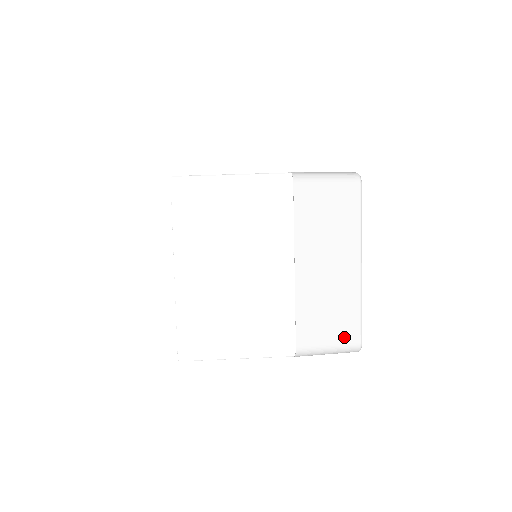
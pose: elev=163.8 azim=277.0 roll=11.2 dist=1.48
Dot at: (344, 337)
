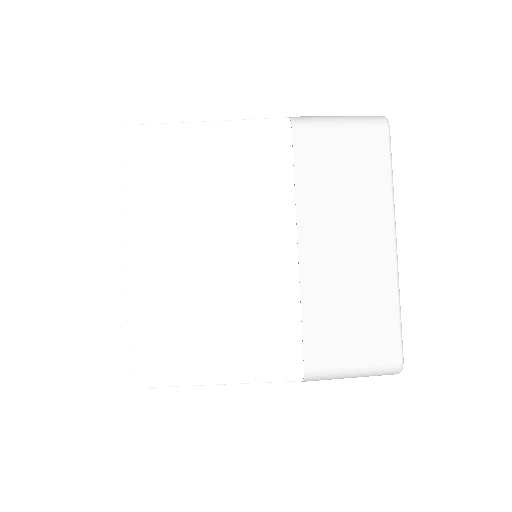
Dot at: (376, 350)
